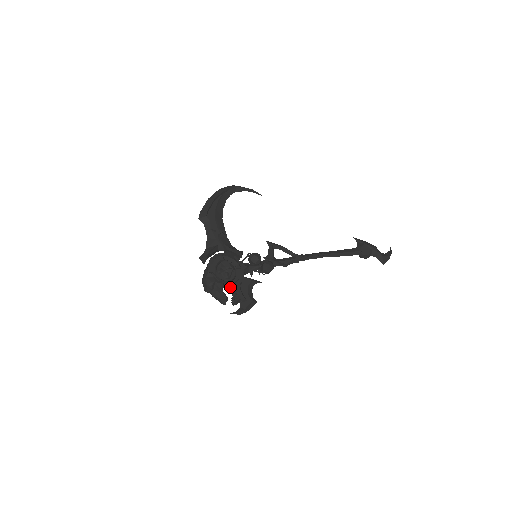
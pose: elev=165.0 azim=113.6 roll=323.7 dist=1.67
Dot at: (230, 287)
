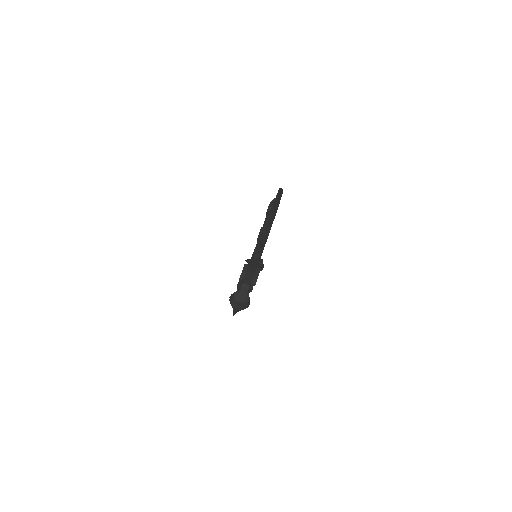
Dot at: occluded
